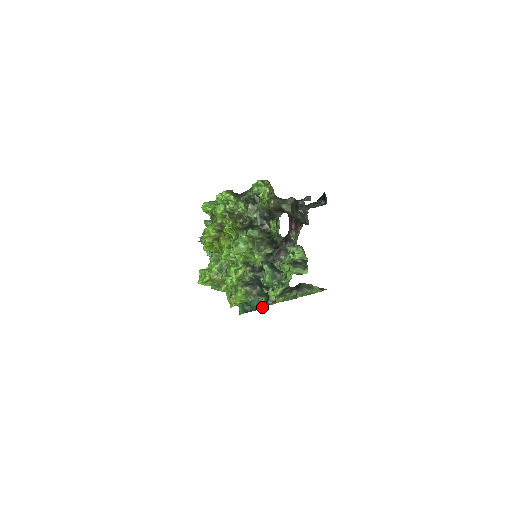
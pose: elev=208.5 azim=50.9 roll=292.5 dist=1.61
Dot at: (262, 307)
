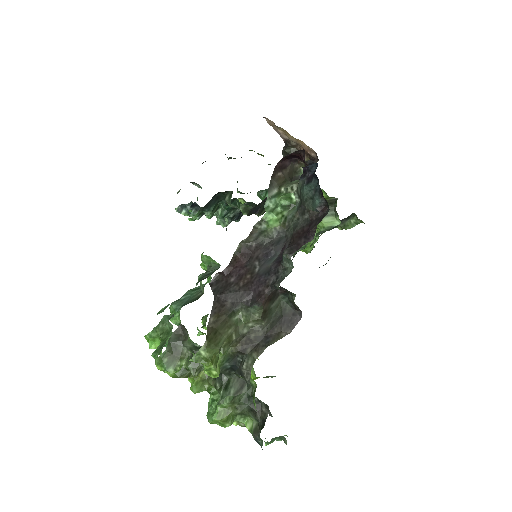
Dot at: occluded
